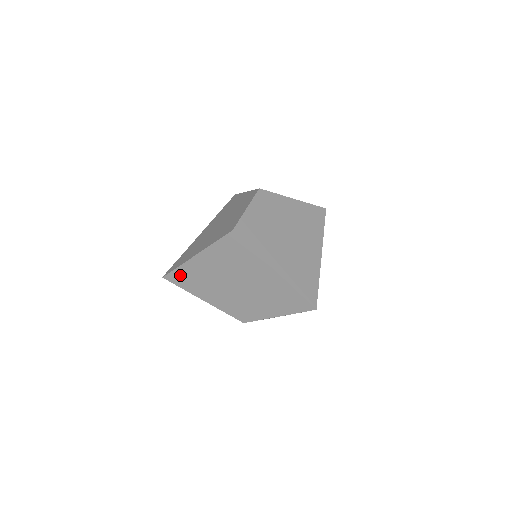
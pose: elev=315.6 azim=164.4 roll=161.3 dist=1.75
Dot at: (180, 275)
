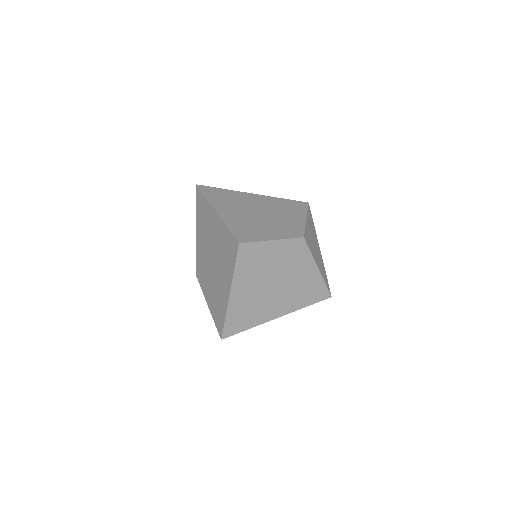
Dot at: (202, 202)
